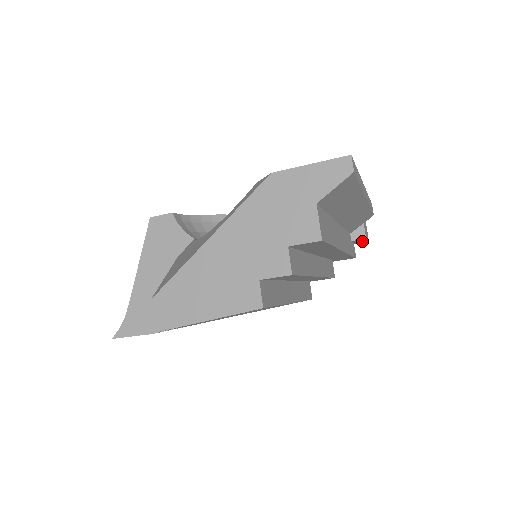
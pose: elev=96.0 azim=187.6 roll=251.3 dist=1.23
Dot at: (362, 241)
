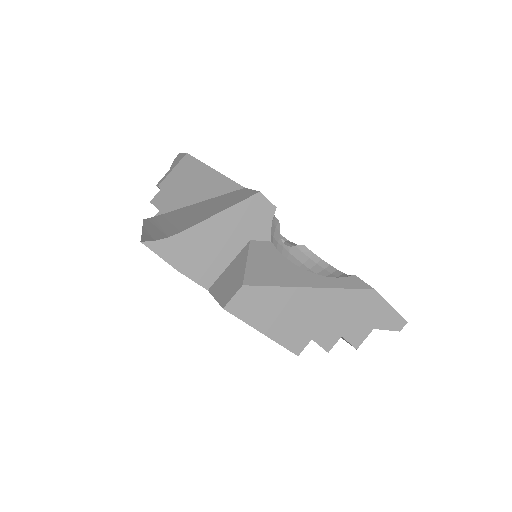
Dot at: occluded
